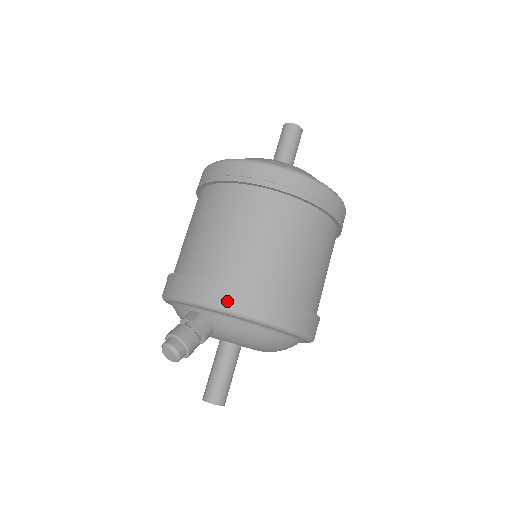
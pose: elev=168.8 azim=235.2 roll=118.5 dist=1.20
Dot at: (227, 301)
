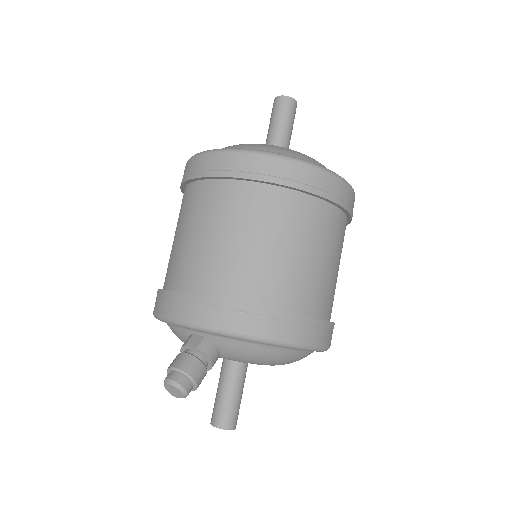
Dot at: (237, 324)
